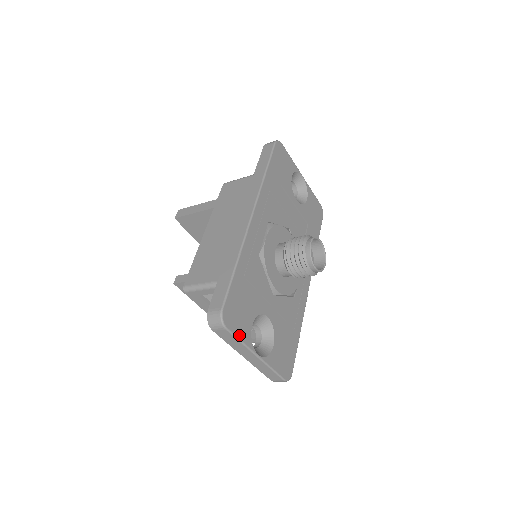
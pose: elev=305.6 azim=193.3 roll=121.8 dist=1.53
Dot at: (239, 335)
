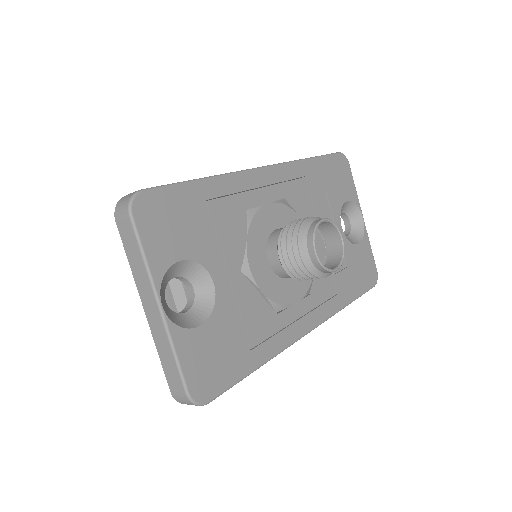
Dot at: (147, 246)
